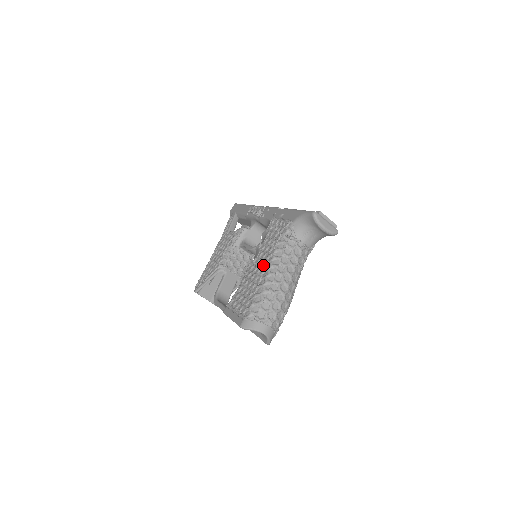
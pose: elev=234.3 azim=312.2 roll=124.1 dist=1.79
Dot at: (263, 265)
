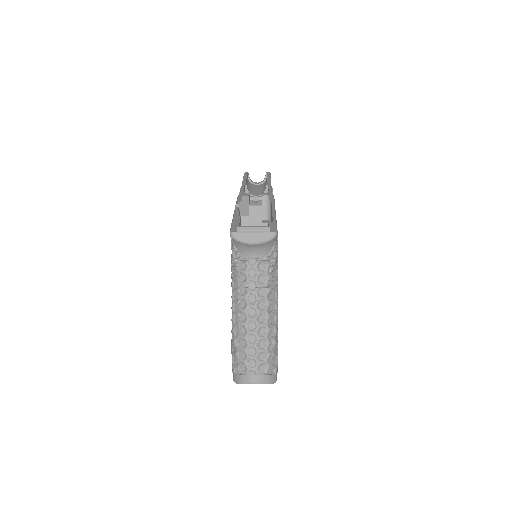
Dot at: occluded
